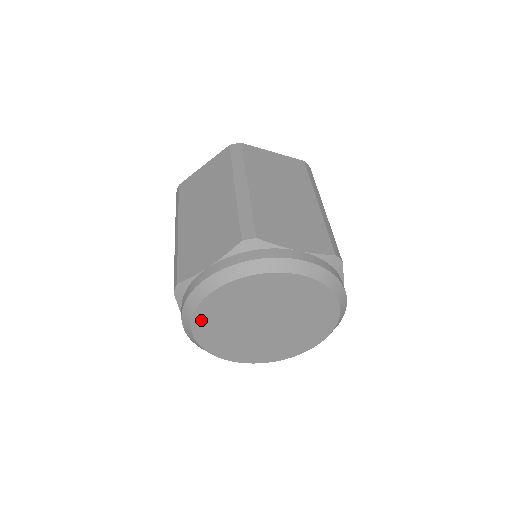
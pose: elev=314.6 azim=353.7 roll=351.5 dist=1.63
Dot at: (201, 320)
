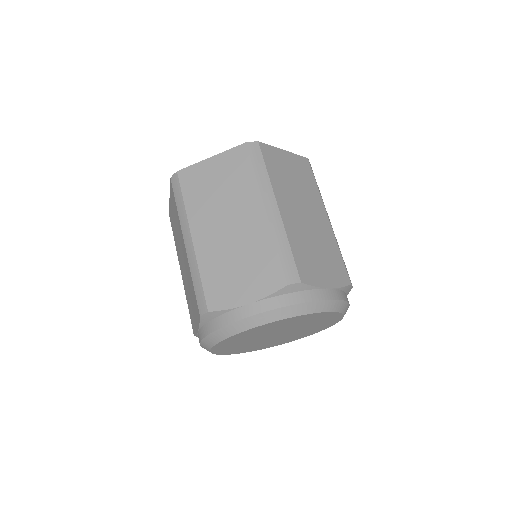
Dot at: (226, 341)
